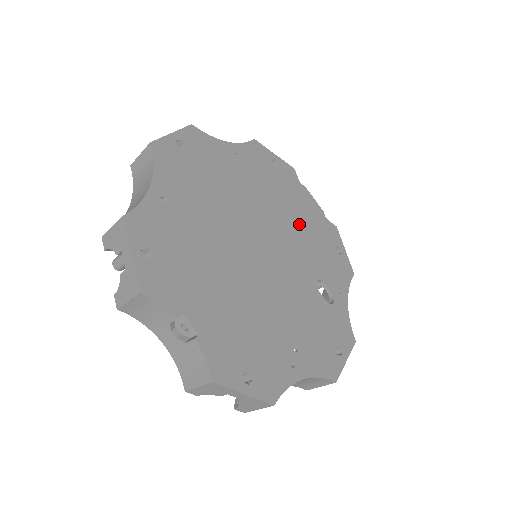
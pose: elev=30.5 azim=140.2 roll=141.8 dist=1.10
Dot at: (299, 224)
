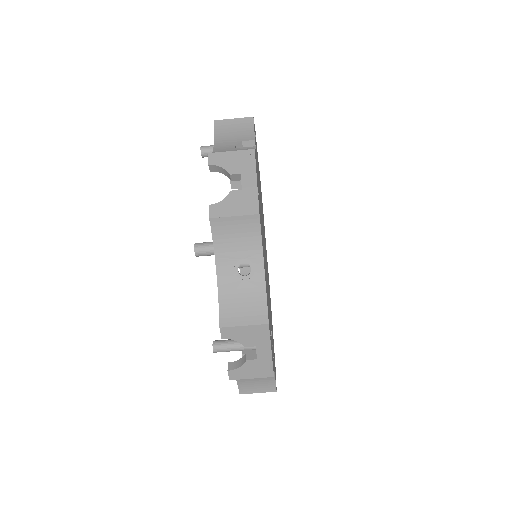
Dot at: occluded
